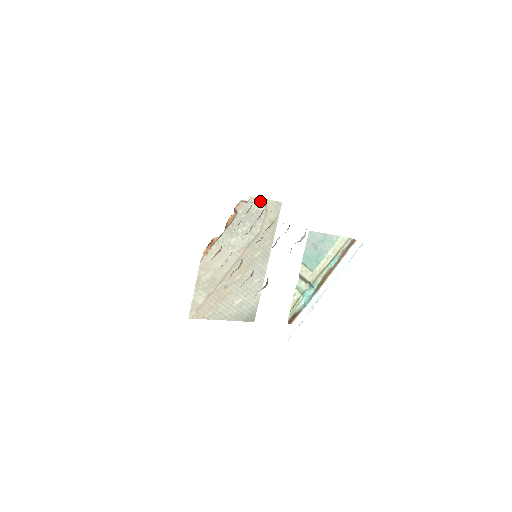
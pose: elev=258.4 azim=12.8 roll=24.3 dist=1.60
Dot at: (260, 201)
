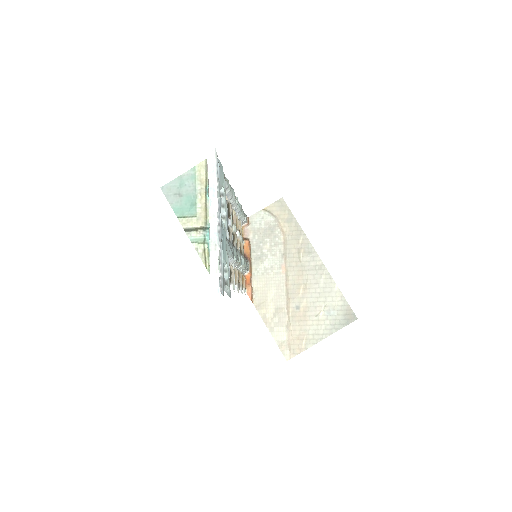
Dot at: (261, 213)
